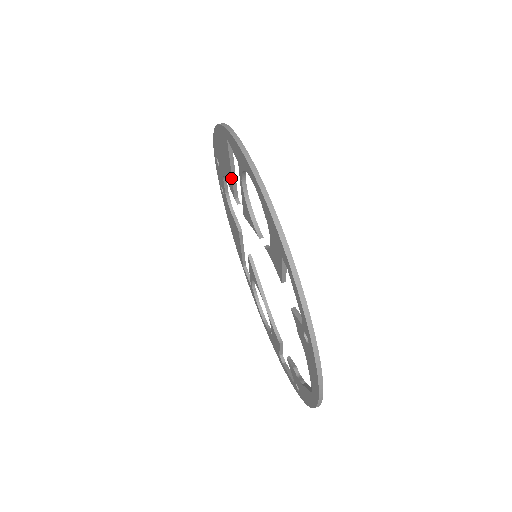
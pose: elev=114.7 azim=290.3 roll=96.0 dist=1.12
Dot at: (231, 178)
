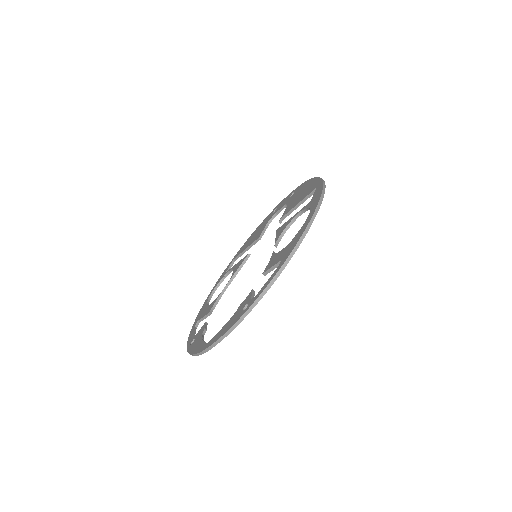
Dot at: (293, 207)
